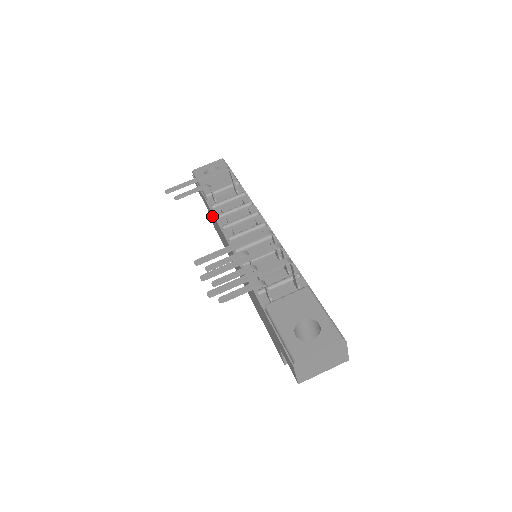
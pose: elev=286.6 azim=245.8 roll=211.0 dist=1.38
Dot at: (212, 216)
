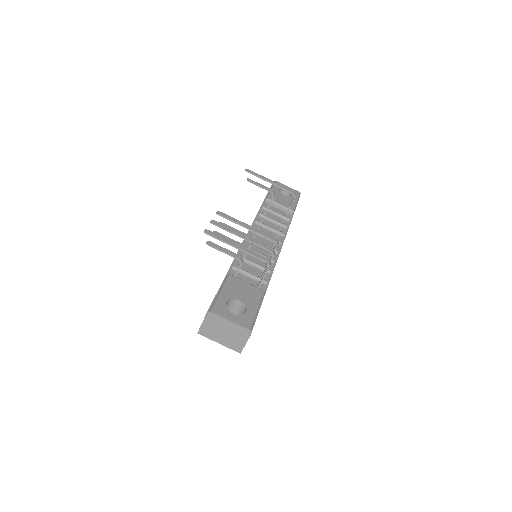
Dot at: occluded
